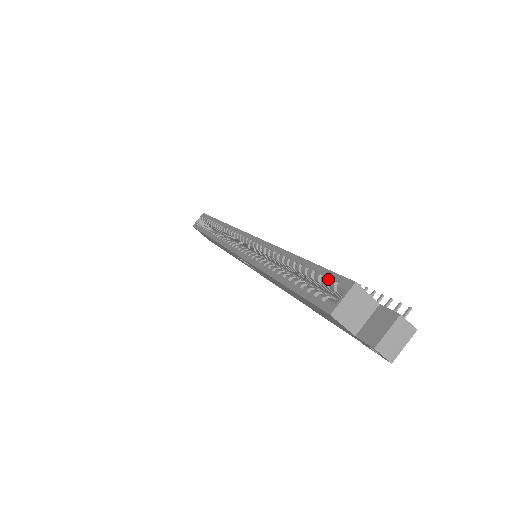
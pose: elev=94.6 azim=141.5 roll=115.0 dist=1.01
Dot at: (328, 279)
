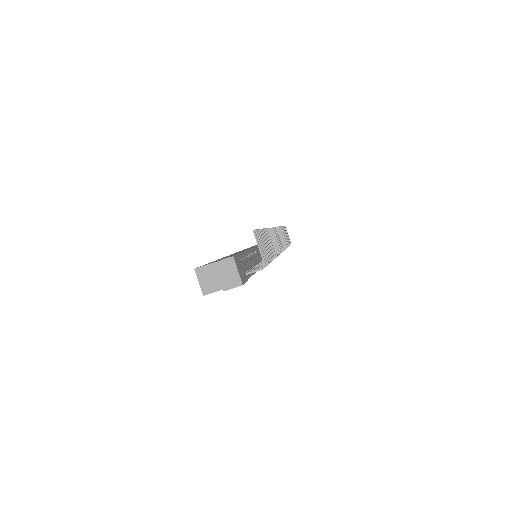
Dot at: occluded
